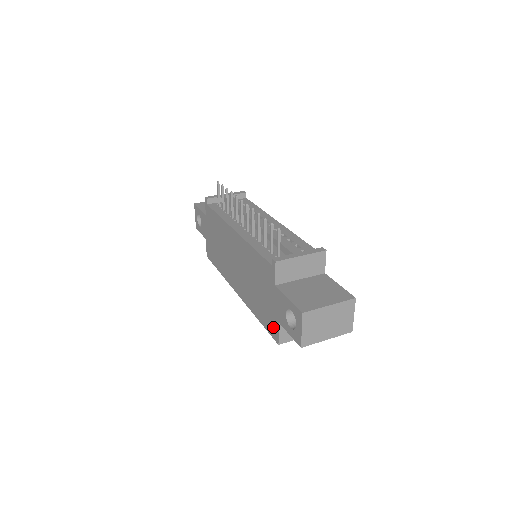
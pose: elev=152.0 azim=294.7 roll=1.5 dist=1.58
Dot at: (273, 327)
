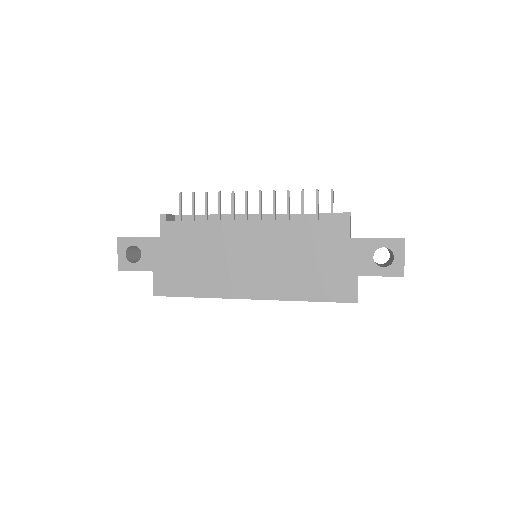
Dot at: (346, 288)
